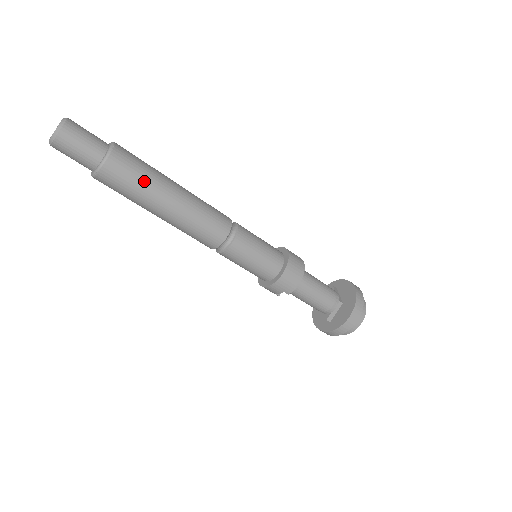
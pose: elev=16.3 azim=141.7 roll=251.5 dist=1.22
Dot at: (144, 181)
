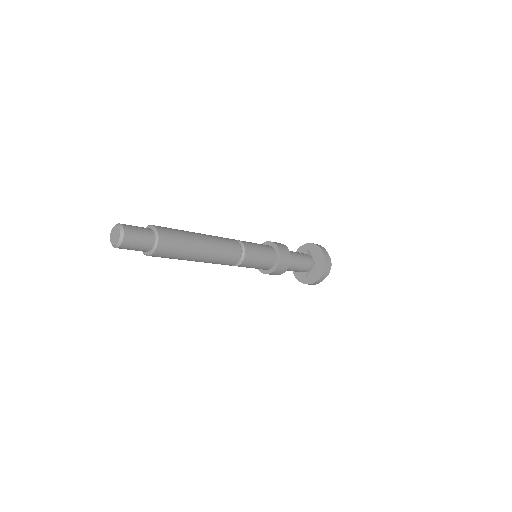
Dot at: (182, 249)
